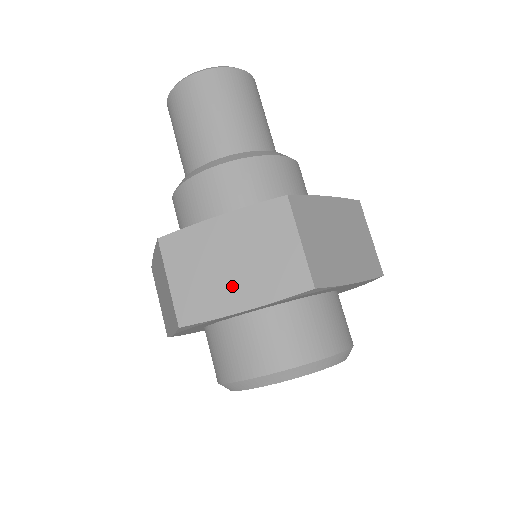
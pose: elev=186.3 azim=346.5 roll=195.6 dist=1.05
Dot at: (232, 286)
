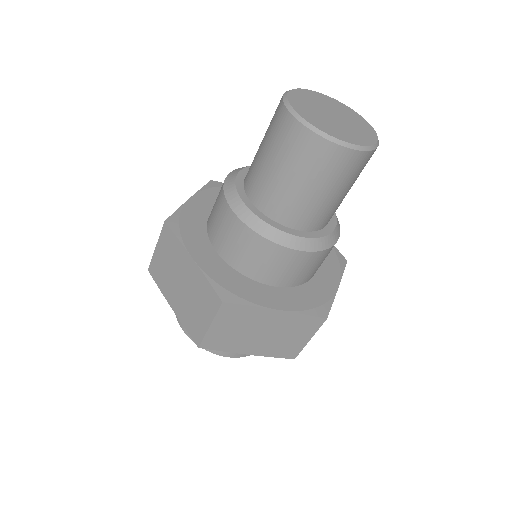
Dot at: (174, 292)
